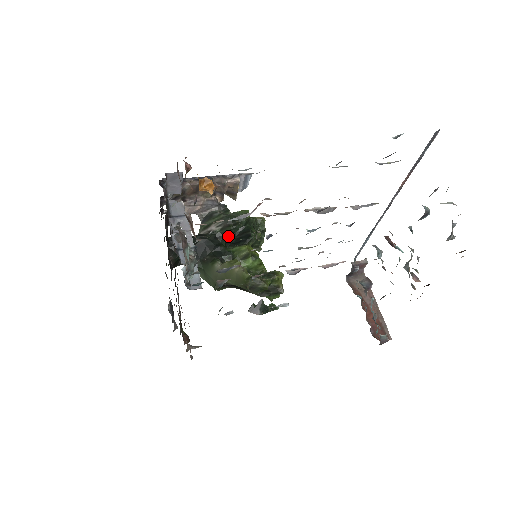
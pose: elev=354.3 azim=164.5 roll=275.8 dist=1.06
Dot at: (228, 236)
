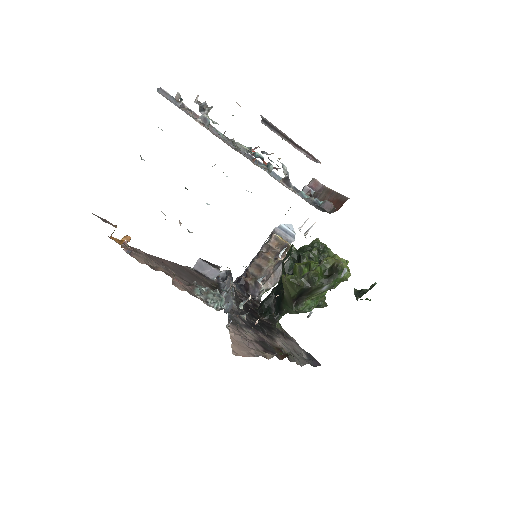
Dot at: (291, 271)
